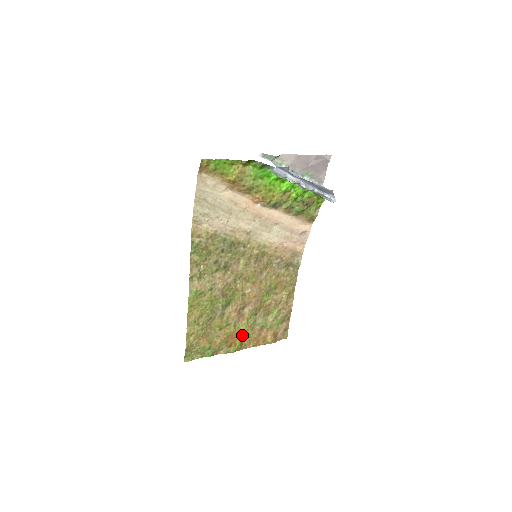
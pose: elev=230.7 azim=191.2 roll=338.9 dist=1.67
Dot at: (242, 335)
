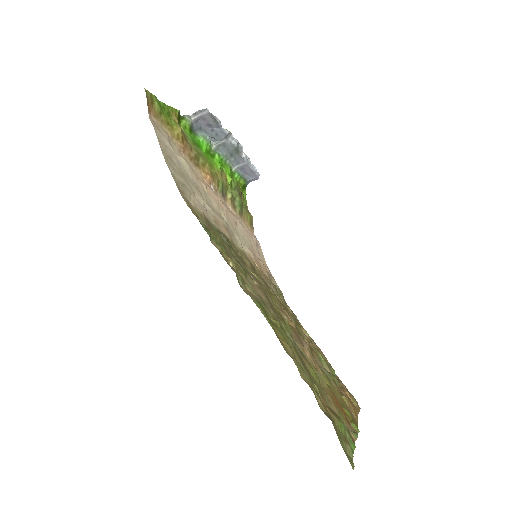
Dot at: (337, 398)
